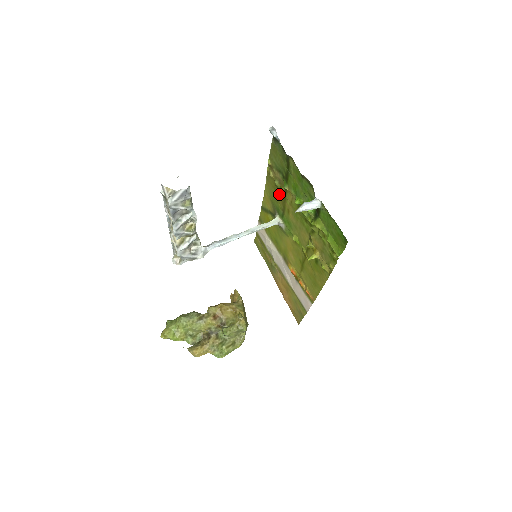
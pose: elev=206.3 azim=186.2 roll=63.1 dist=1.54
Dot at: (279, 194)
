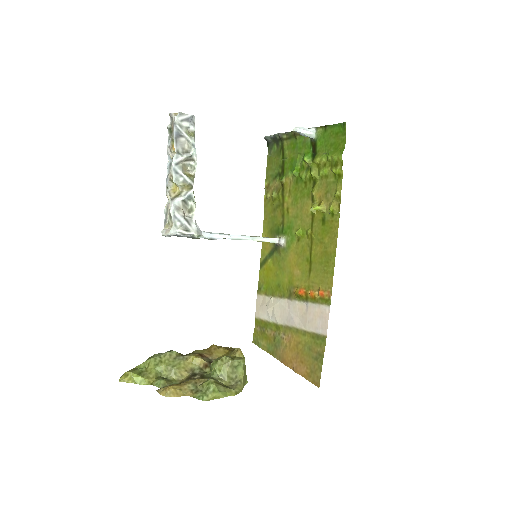
Dot at: (277, 207)
